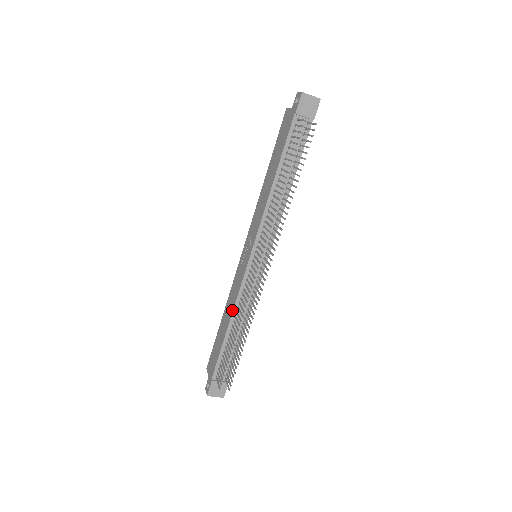
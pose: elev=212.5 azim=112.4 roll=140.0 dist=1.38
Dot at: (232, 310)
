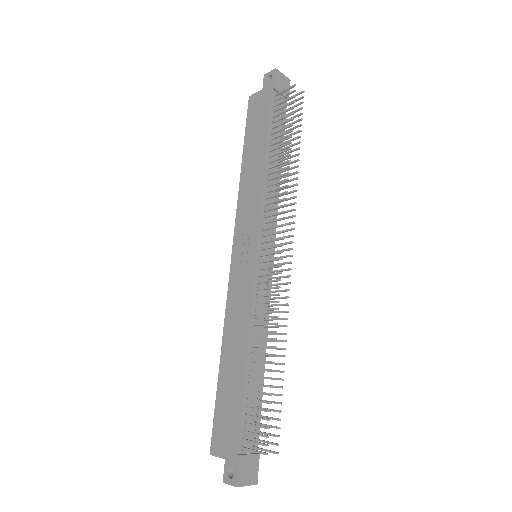
Dot at: (247, 330)
